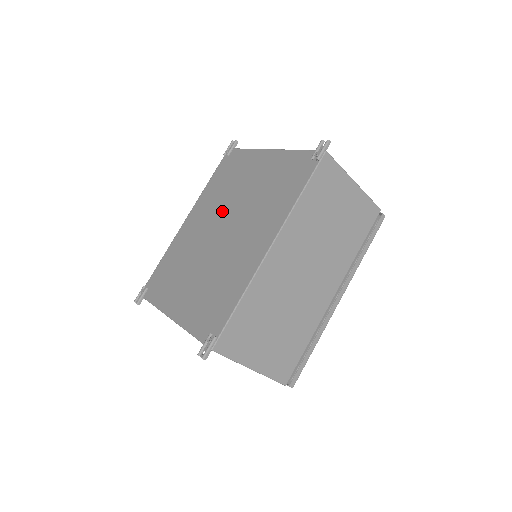
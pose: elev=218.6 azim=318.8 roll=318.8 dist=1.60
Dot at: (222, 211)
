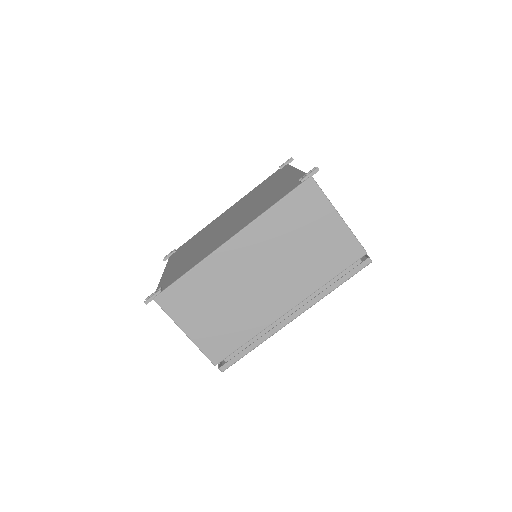
Dot at: (241, 208)
